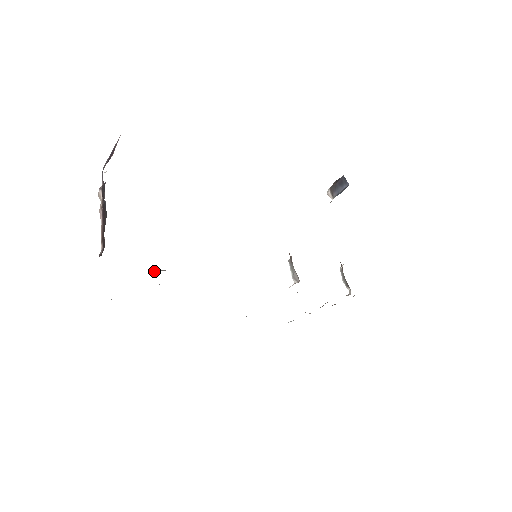
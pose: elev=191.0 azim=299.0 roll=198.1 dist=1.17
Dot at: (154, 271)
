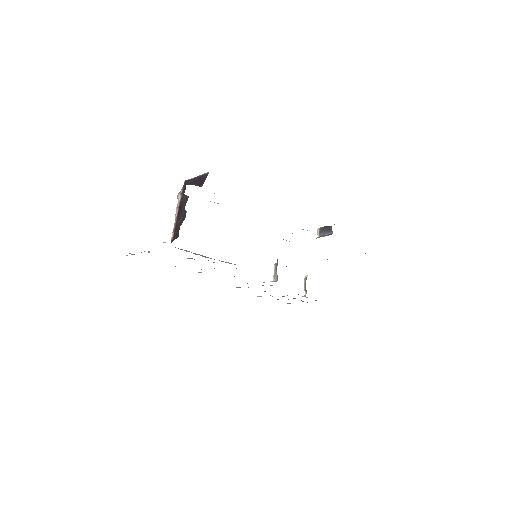
Dot at: (194, 253)
